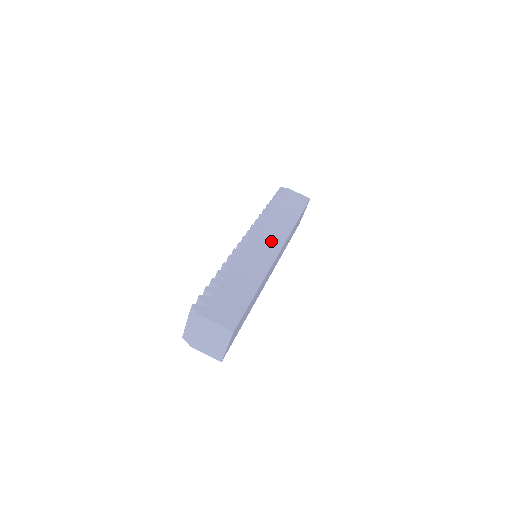
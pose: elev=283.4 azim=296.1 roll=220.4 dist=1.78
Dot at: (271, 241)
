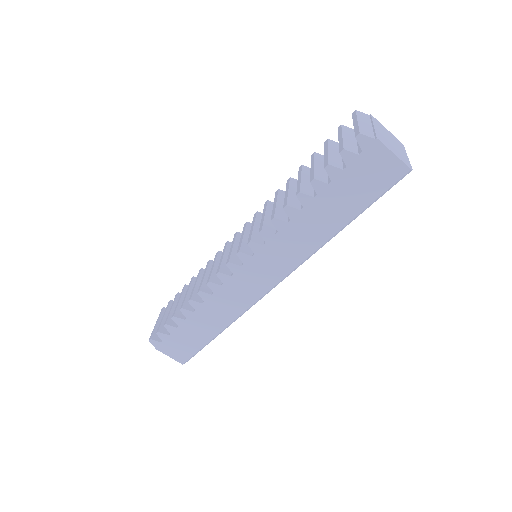
Dot at: (267, 273)
